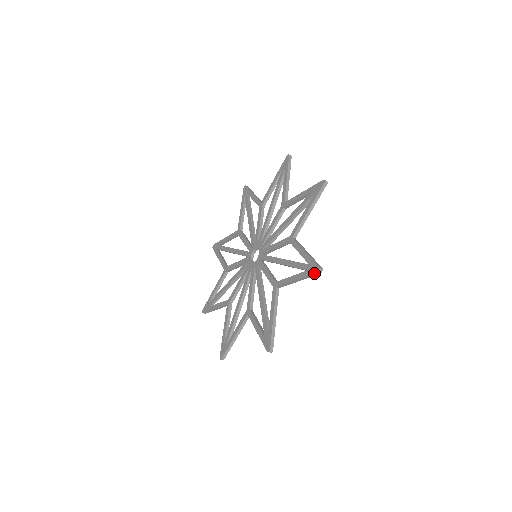
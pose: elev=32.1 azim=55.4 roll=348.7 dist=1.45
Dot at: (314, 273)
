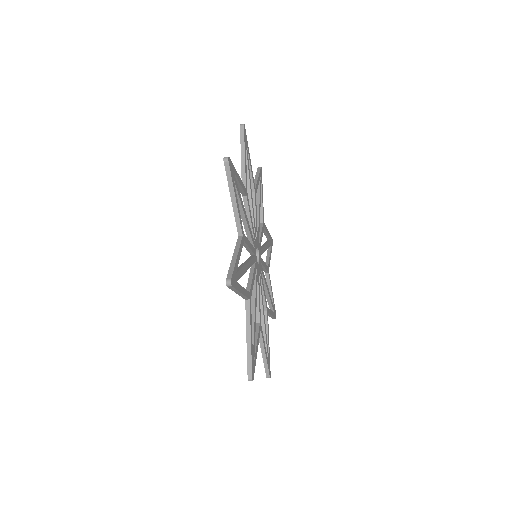
Dot at: occluded
